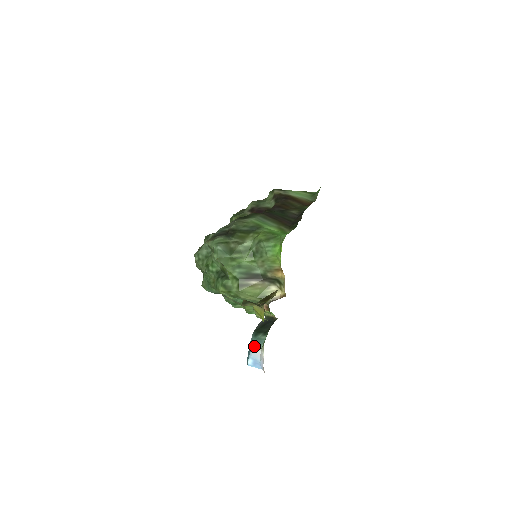
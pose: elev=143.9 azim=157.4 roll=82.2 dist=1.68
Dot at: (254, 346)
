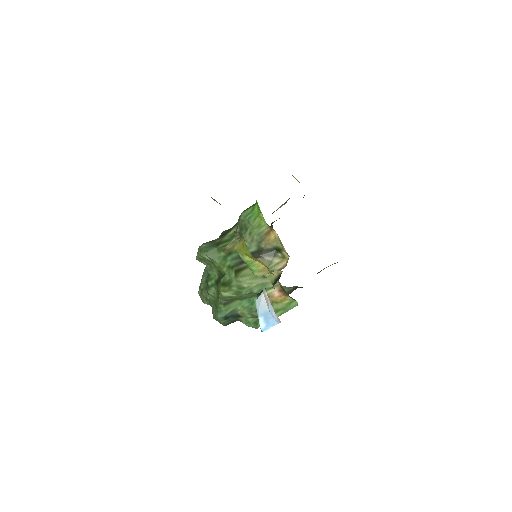
Dot at: occluded
